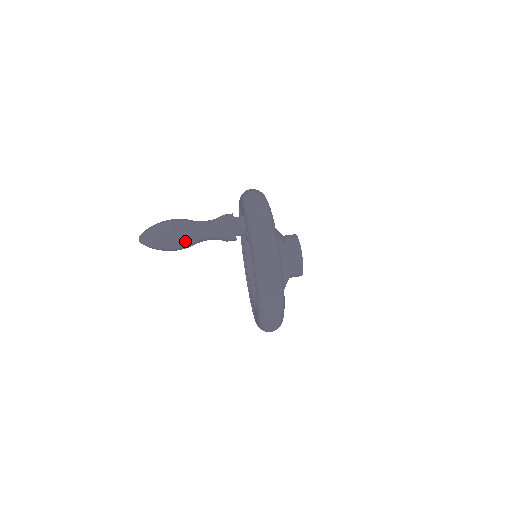
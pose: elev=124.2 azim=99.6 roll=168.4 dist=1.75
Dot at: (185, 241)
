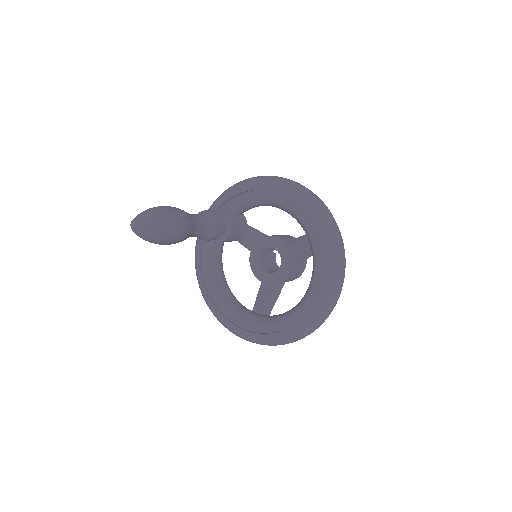
Dot at: (181, 210)
